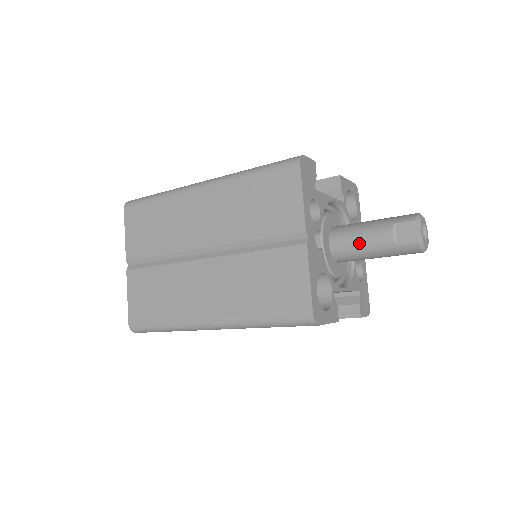
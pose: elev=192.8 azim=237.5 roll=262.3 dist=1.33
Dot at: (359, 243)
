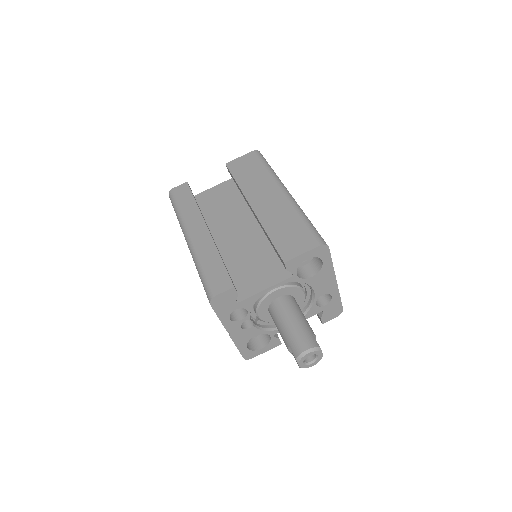
Dot at: occluded
